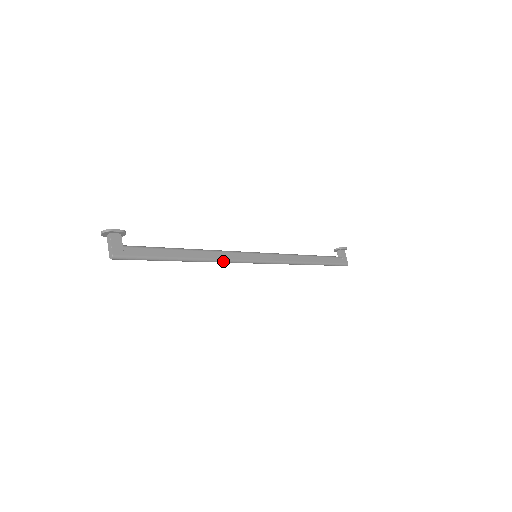
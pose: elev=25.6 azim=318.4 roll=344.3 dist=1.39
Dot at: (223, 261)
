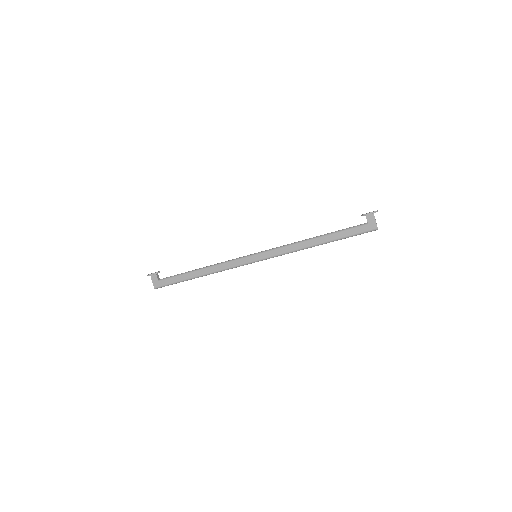
Dot at: occluded
